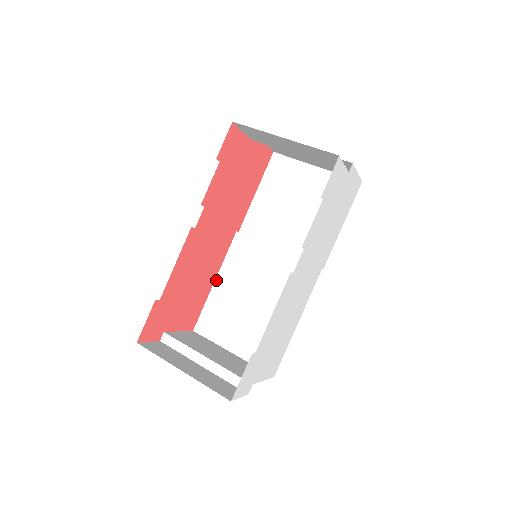
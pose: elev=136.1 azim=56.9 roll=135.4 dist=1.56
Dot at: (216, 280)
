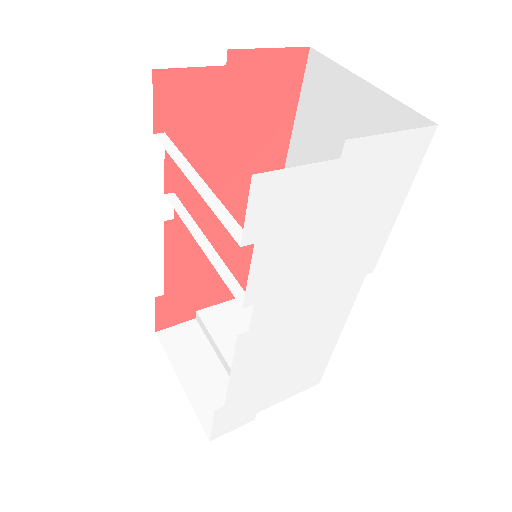
Dot at: occluded
